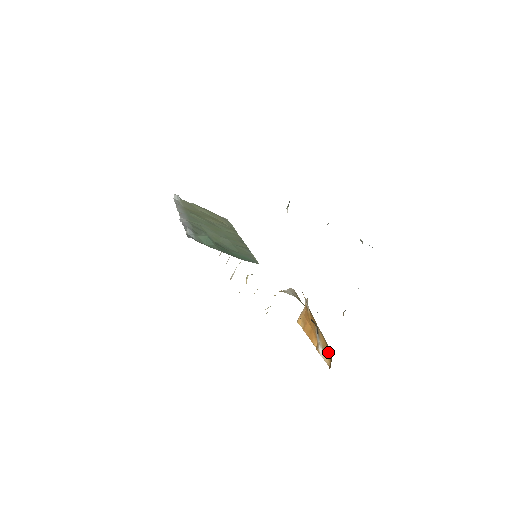
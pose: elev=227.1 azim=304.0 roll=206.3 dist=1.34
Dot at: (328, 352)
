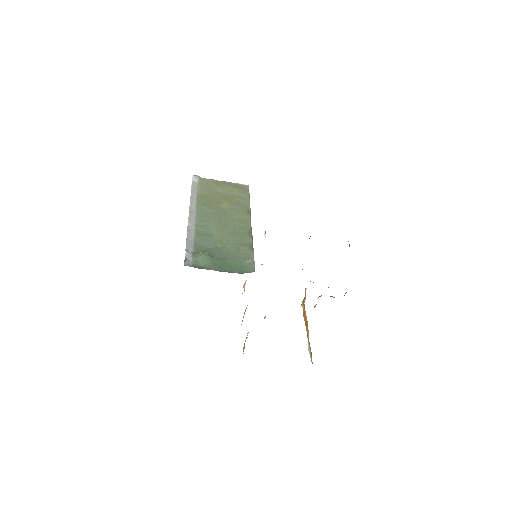
Dot at: (311, 353)
